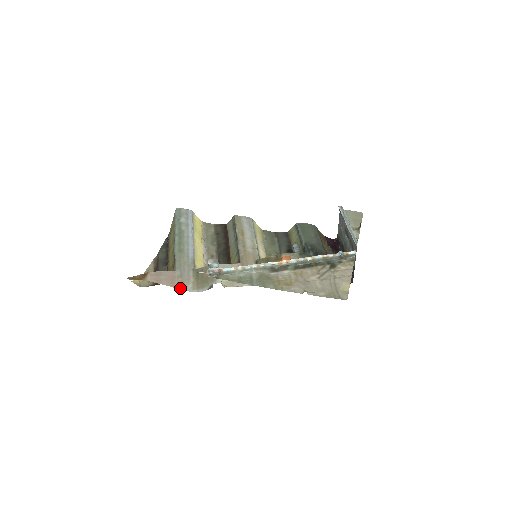
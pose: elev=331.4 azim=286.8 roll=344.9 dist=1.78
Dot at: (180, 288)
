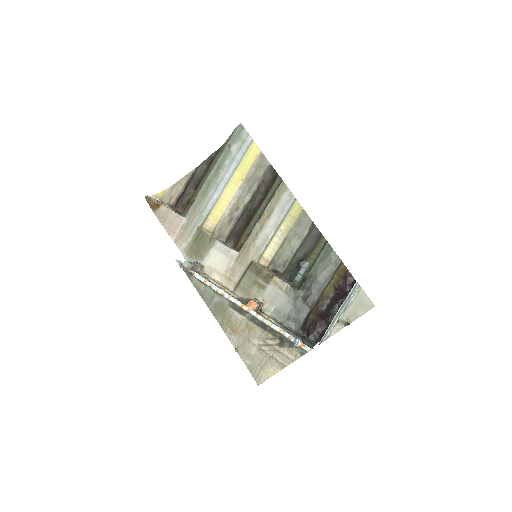
Dot at: (176, 241)
